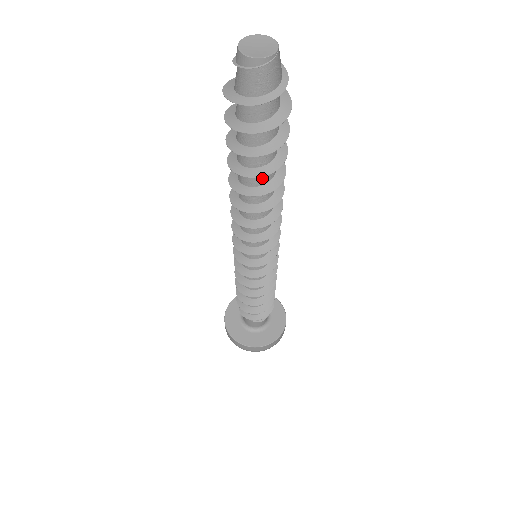
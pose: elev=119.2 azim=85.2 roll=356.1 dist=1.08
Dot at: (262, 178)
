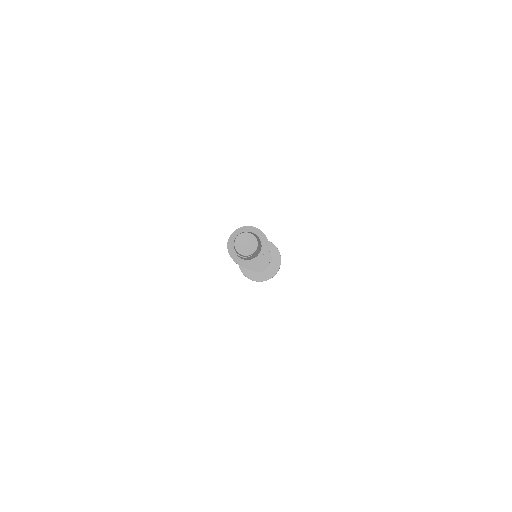
Dot at: occluded
